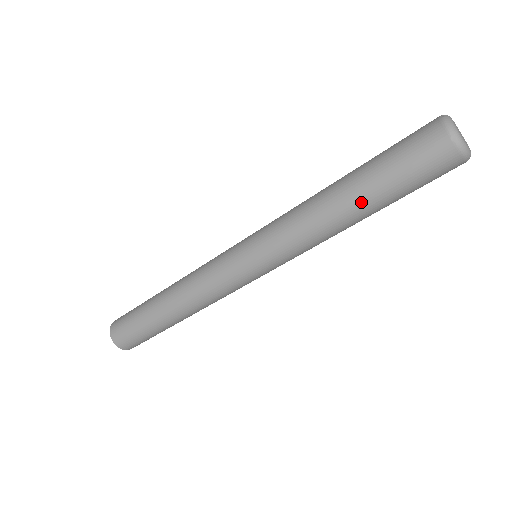
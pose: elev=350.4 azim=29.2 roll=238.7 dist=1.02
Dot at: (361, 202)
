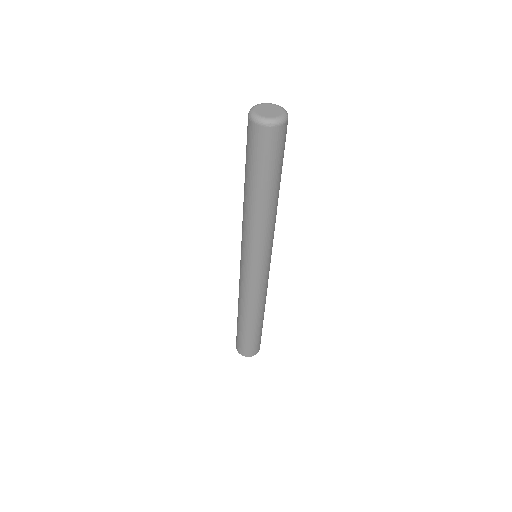
Dot at: (270, 192)
